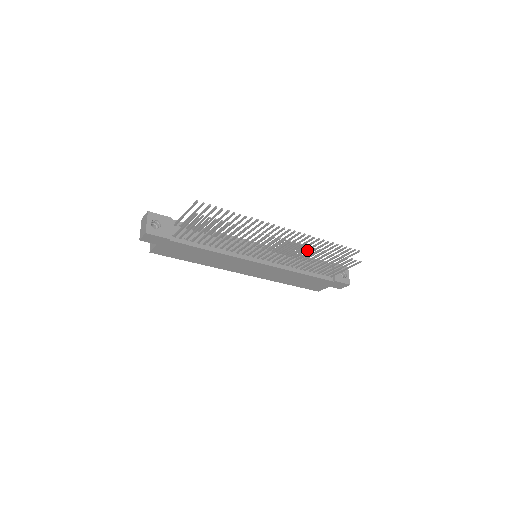
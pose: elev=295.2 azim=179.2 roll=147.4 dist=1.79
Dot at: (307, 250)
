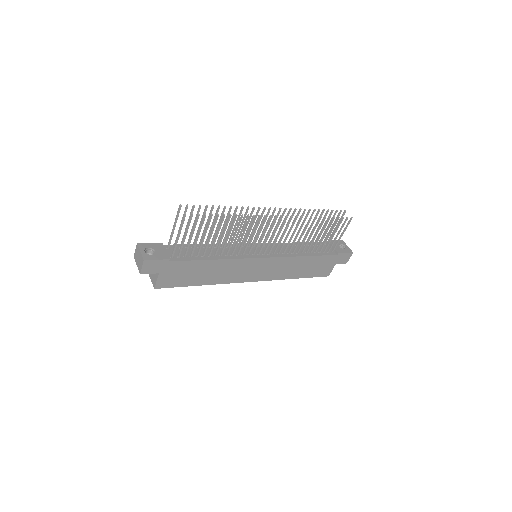
Dot at: occluded
